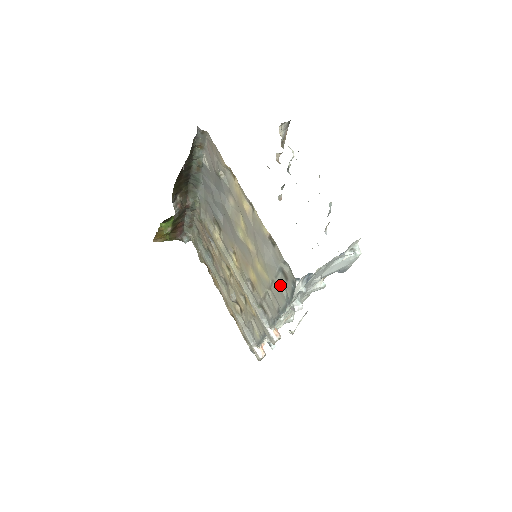
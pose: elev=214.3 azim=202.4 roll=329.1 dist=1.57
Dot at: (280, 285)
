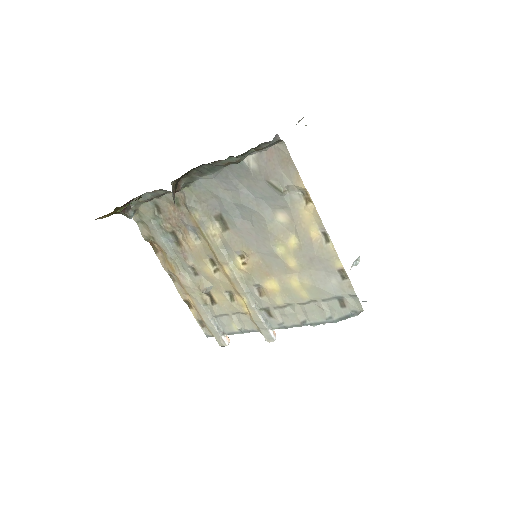
Dot at: (325, 307)
